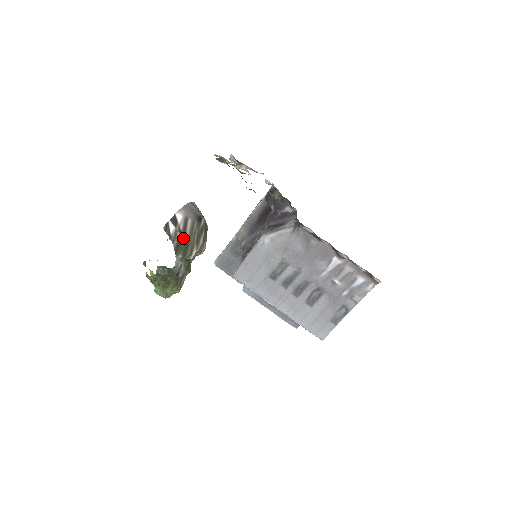
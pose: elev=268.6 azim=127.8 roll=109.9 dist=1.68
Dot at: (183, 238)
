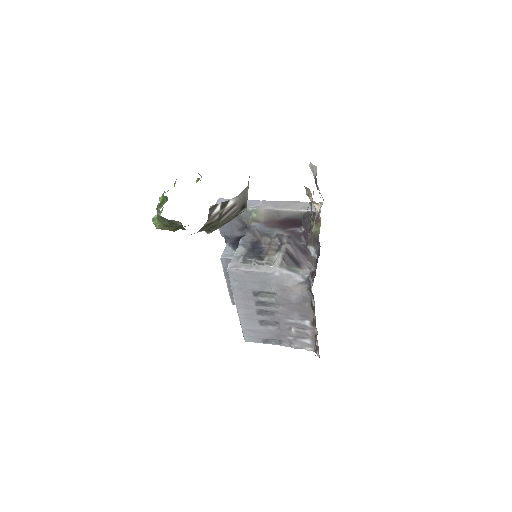
Dot at: (218, 220)
